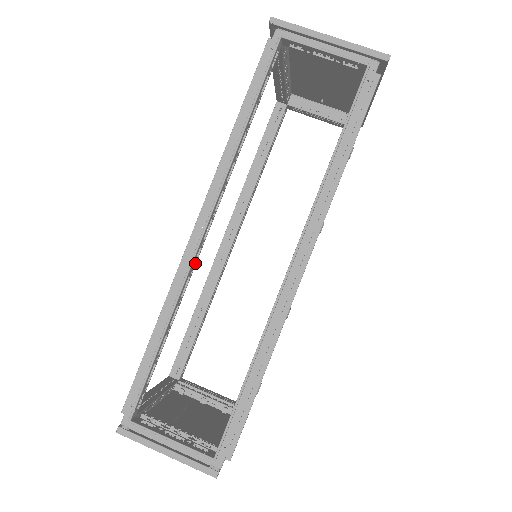
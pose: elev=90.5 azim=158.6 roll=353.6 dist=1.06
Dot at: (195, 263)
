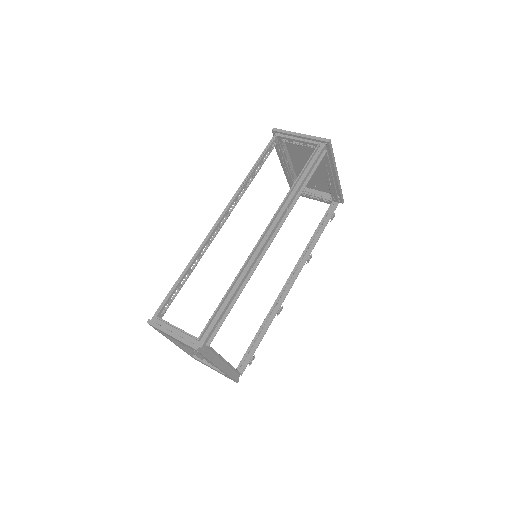
Dot at: (213, 239)
